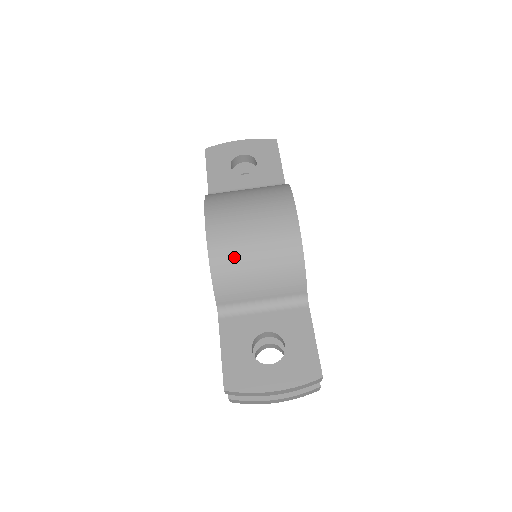
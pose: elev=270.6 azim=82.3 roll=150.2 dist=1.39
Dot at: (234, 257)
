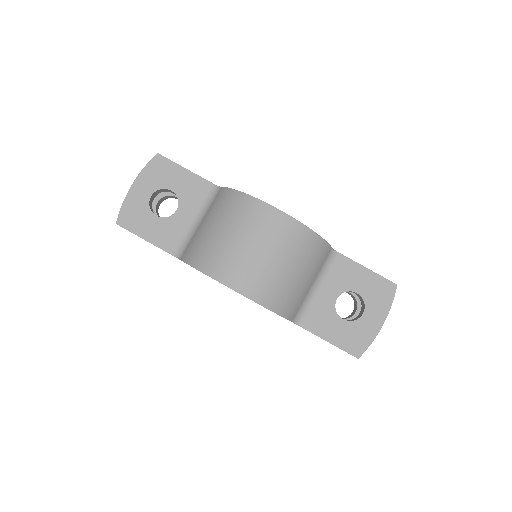
Dot at: (278, 287)
